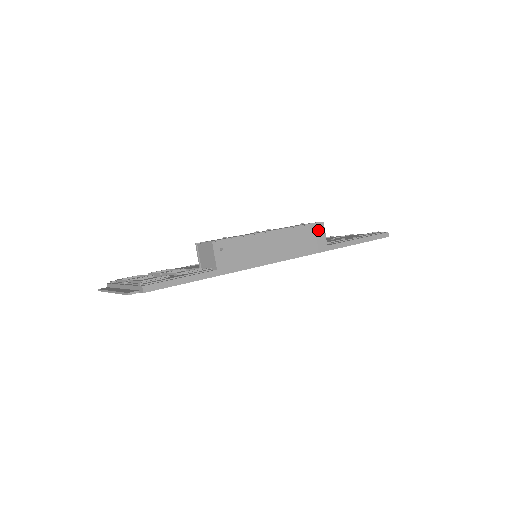
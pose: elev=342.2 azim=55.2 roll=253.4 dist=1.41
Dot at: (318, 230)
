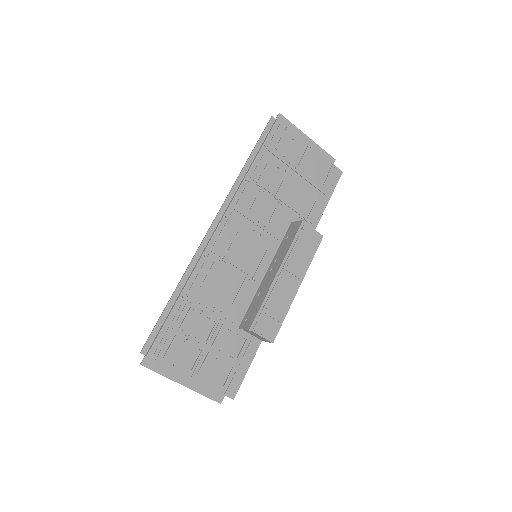
Dot at: occluded
